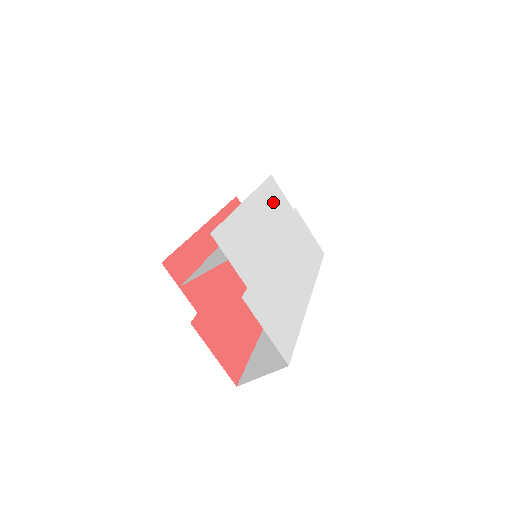
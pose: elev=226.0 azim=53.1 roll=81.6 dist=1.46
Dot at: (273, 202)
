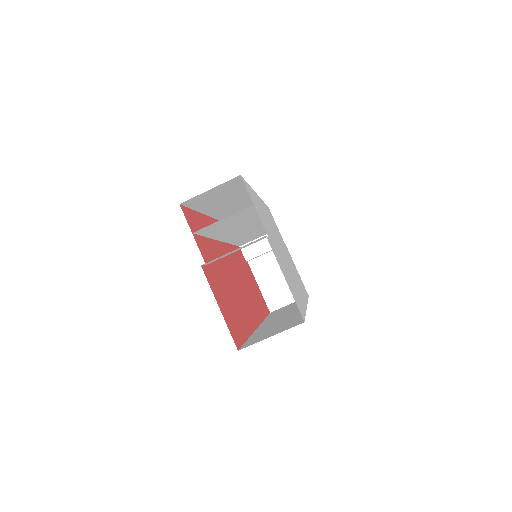
Dot at: occluded
